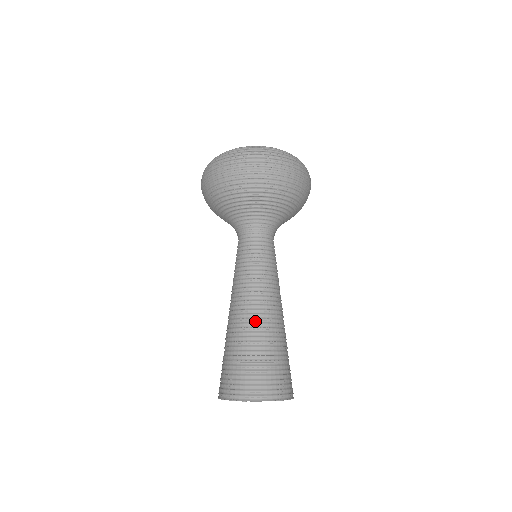
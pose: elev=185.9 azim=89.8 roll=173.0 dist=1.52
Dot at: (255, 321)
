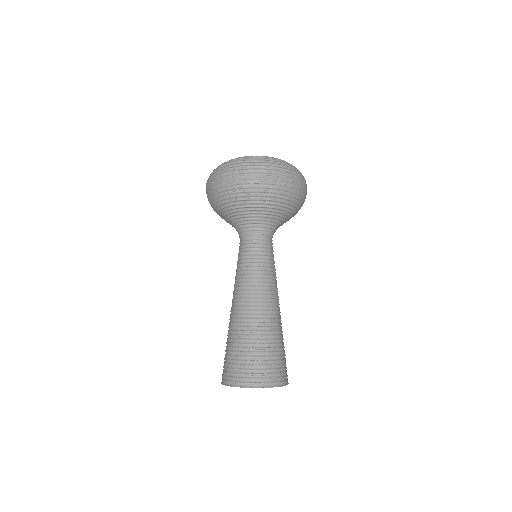
Dot at: (255, 317)
